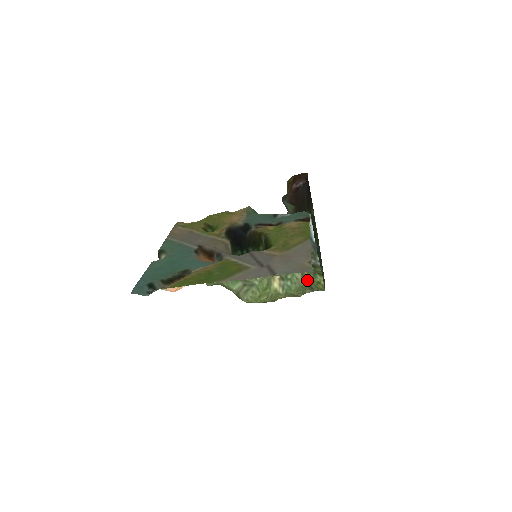
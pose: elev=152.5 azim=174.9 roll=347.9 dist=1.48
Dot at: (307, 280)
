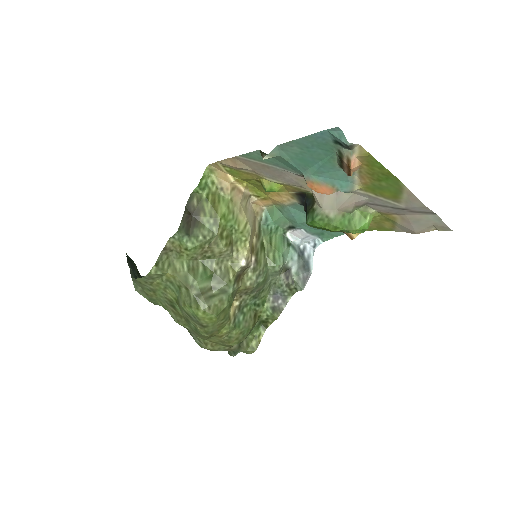
Dot at: (254, 325)
